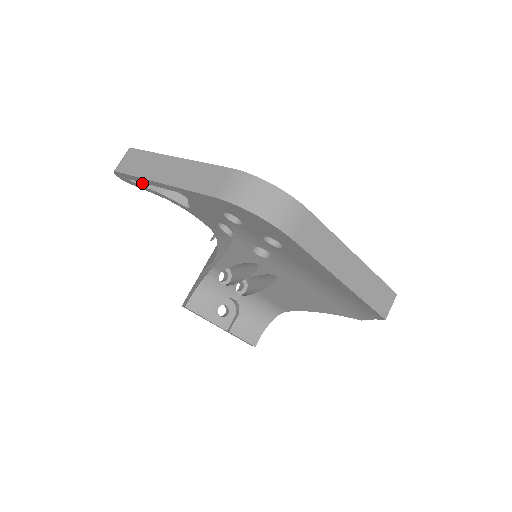
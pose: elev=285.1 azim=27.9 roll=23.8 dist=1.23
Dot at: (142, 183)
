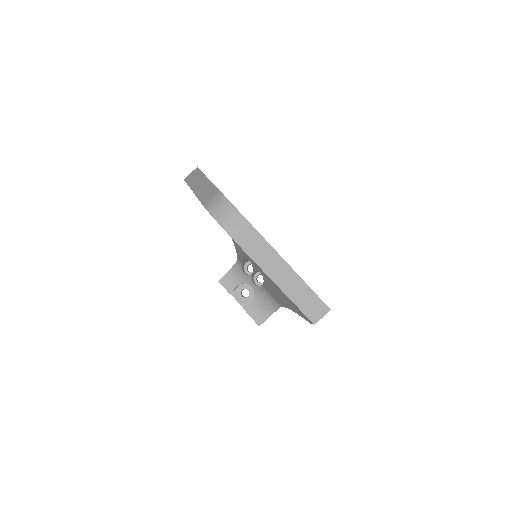
Dot at: occluded
